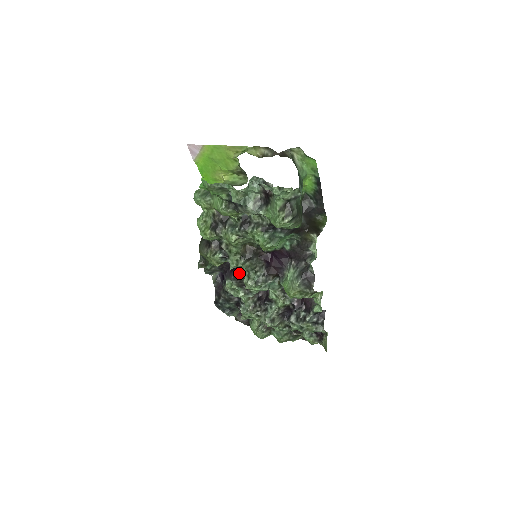
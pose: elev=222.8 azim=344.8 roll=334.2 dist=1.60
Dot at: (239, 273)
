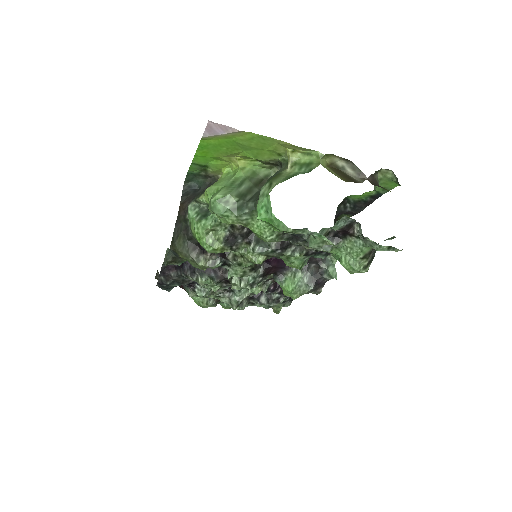
Dot at: (220, 267)
